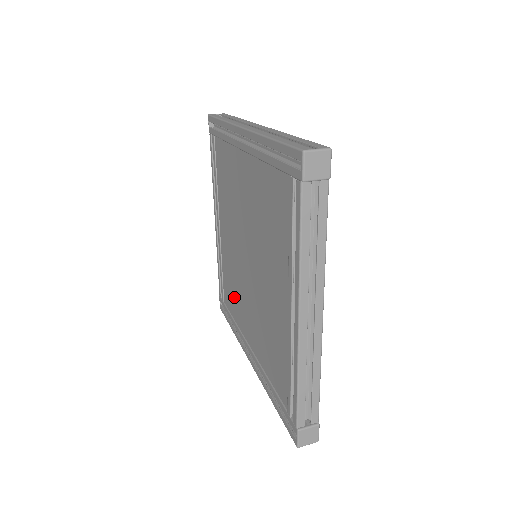
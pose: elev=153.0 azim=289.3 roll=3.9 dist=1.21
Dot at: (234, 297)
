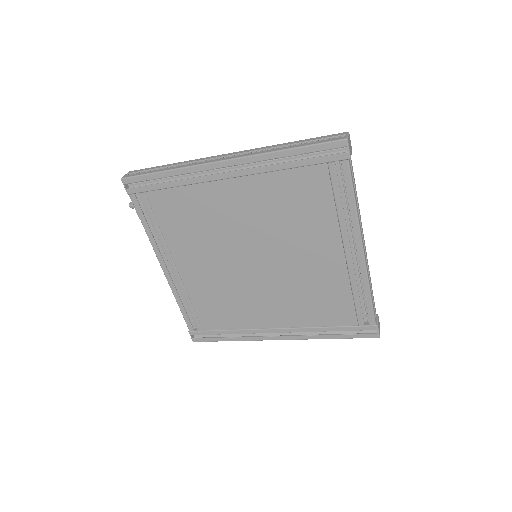
Dot at: (229, 310)
